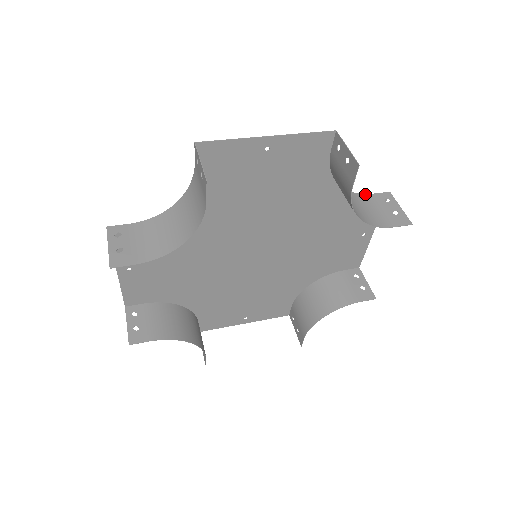
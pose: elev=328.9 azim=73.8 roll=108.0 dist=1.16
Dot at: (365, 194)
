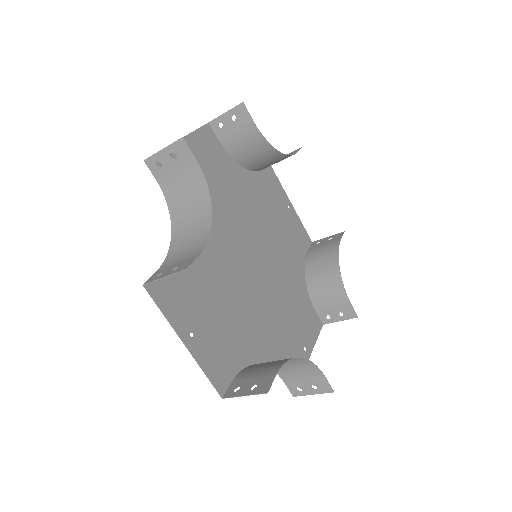
Dot at: (261, 170)
